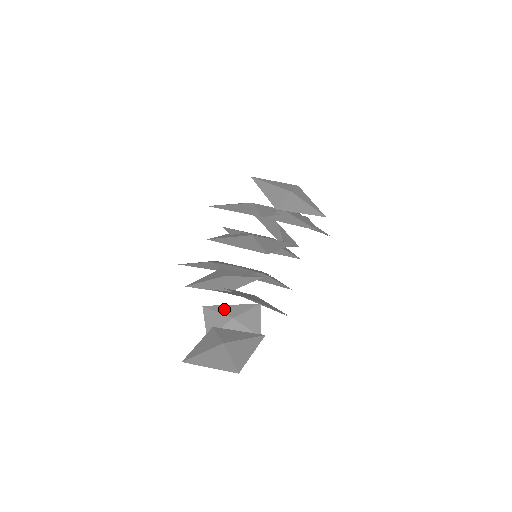
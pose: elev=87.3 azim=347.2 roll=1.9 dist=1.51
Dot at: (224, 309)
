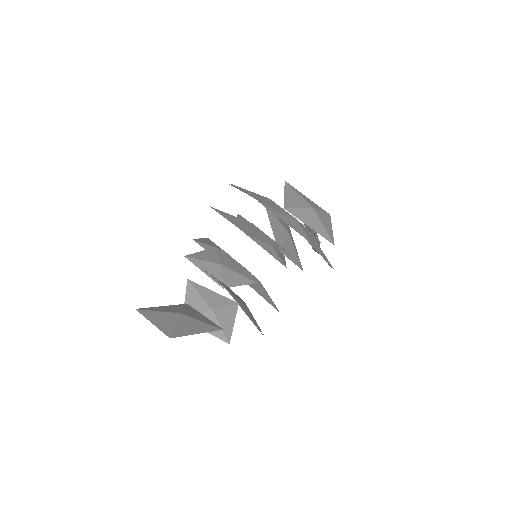
Dot at: (206, 293)
